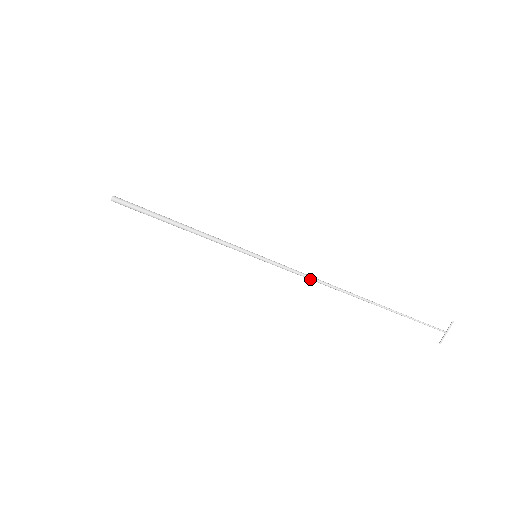
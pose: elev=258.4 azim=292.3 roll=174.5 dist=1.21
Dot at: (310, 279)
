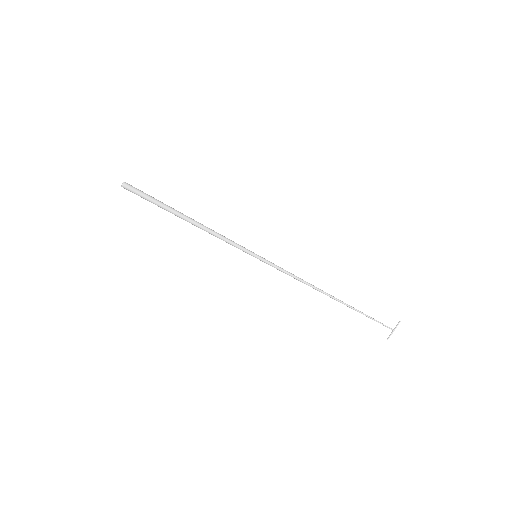
Dot at: (299, 280)
